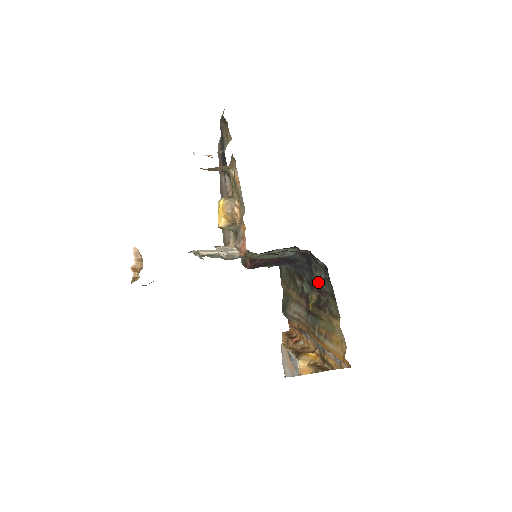
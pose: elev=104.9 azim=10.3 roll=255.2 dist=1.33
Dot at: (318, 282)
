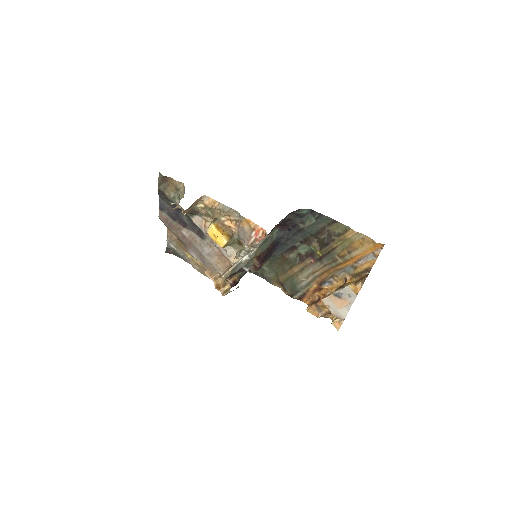
Dot at: (312, 229)
